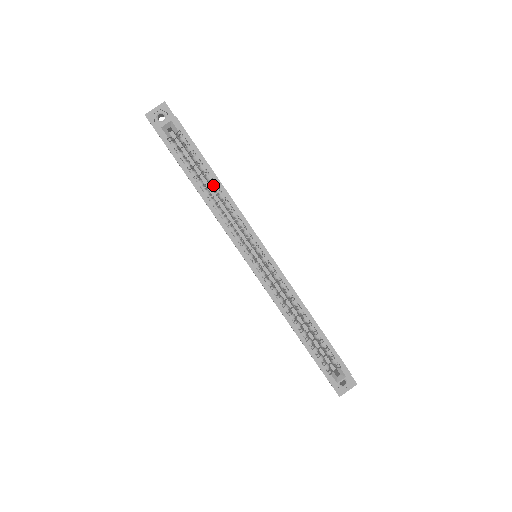
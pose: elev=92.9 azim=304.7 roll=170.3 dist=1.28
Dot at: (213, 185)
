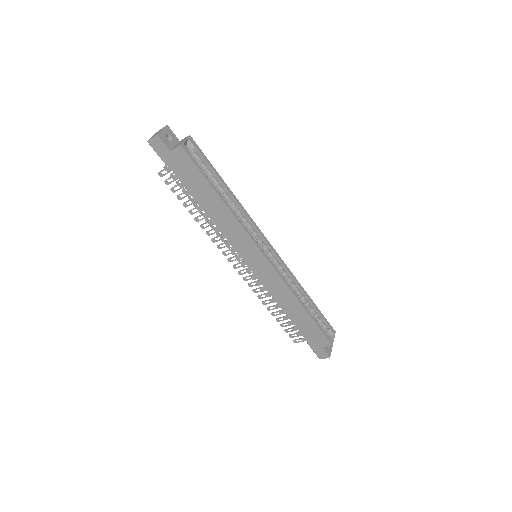
Dot at: (227, 194)
